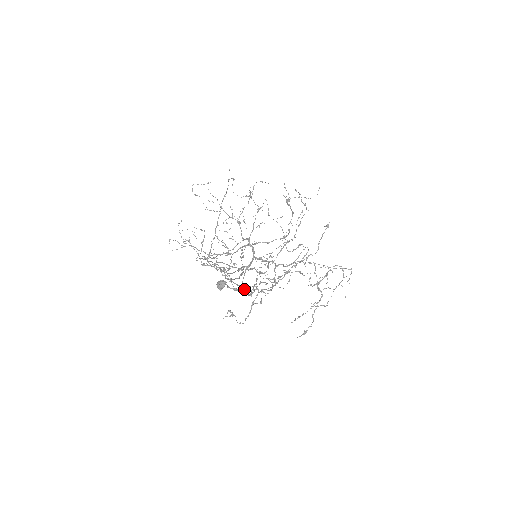
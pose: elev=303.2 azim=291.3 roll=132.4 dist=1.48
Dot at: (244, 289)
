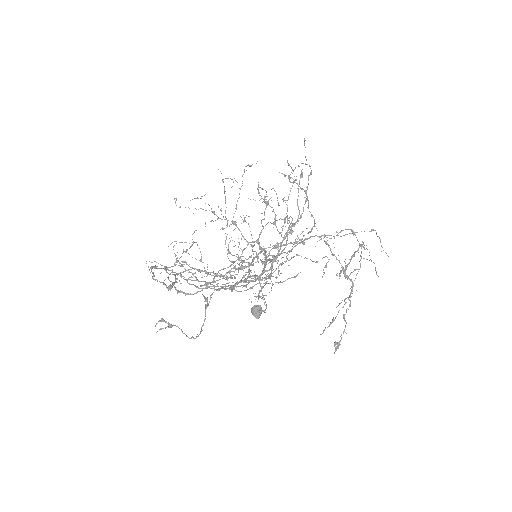
Dot at: occluded
